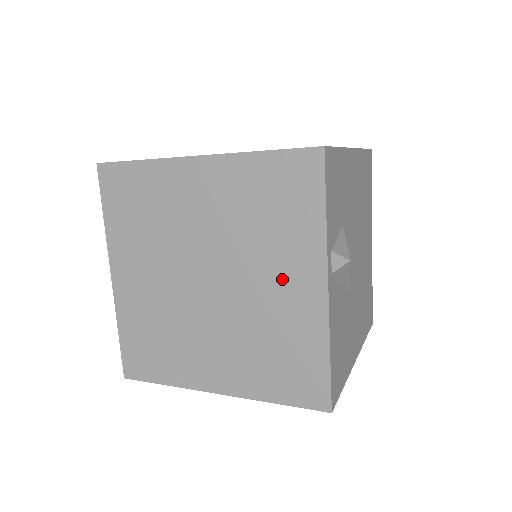
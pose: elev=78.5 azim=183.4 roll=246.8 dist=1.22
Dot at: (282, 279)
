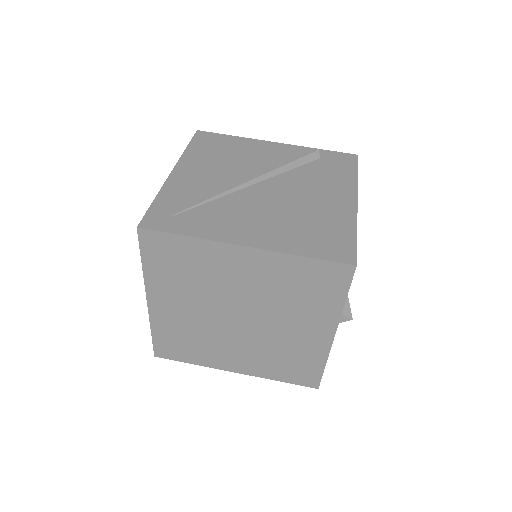
Dot at: (301, 327)
